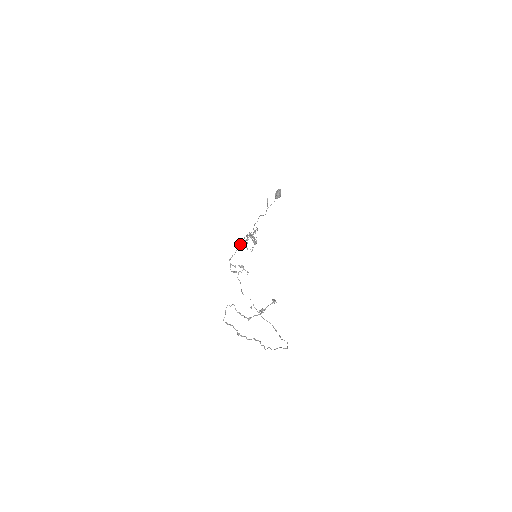
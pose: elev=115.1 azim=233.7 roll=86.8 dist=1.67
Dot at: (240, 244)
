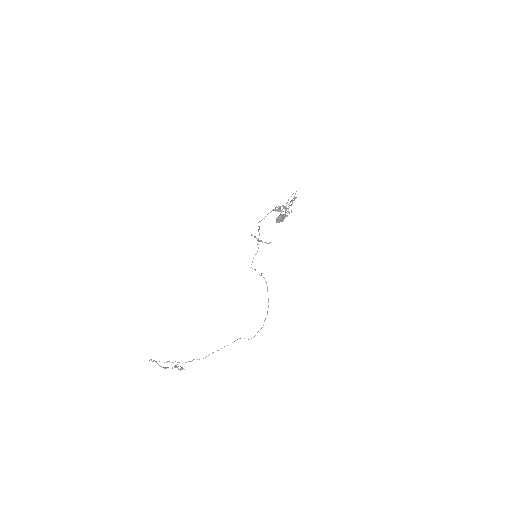
Dot at: occluded
